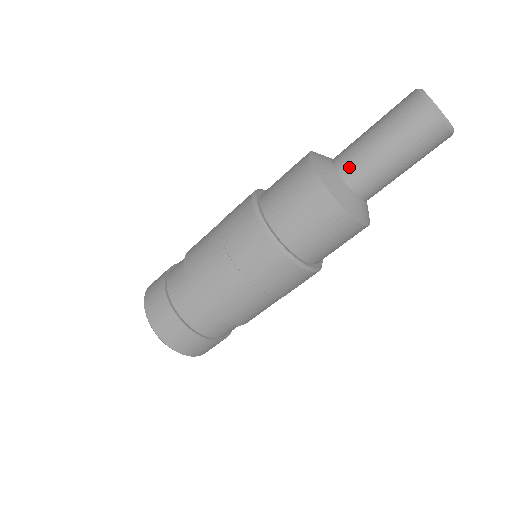
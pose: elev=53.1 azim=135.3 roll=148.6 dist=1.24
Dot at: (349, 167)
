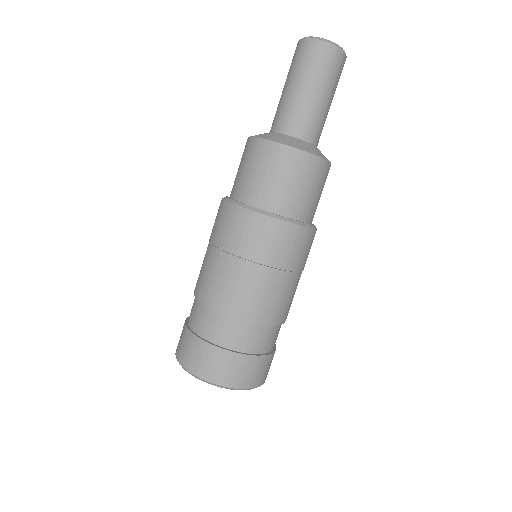
Dot at: (279, 121)
